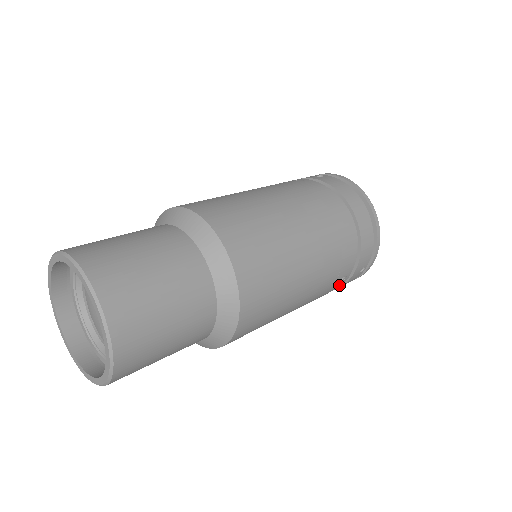
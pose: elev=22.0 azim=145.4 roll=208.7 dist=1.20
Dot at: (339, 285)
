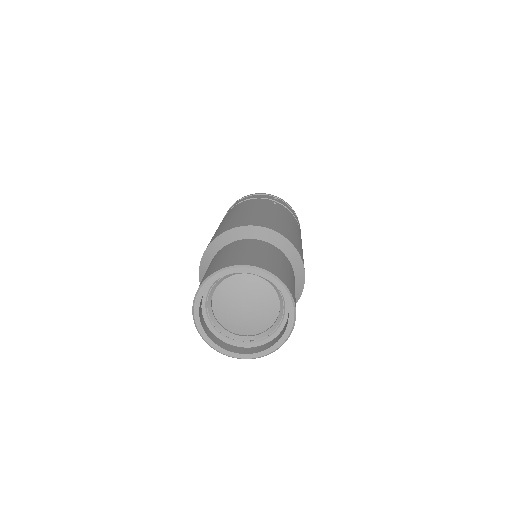
Dot at: occluded
